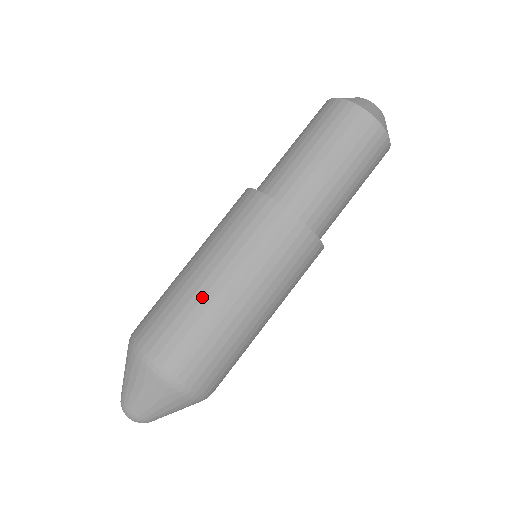
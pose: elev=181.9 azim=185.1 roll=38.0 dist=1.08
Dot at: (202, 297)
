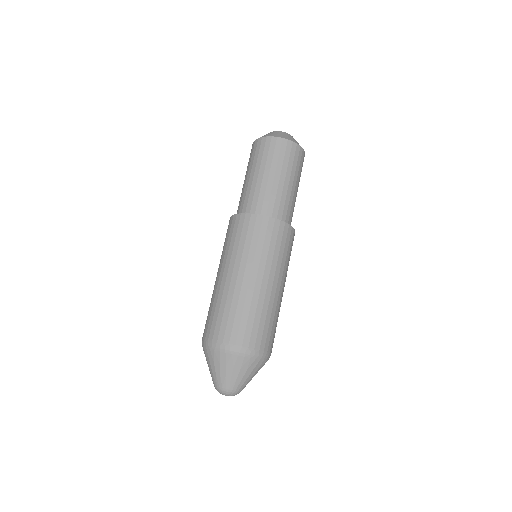
Dot at: (264, 298)
